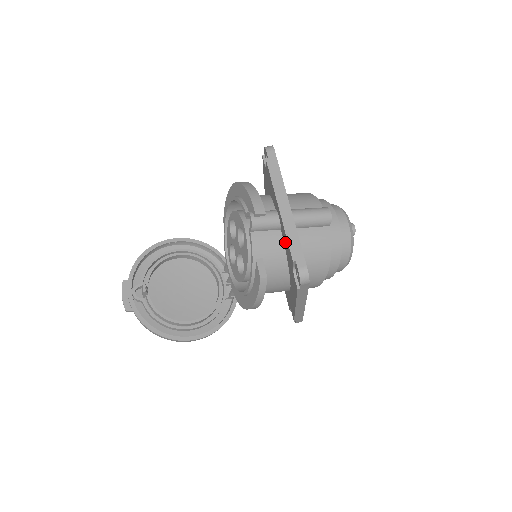
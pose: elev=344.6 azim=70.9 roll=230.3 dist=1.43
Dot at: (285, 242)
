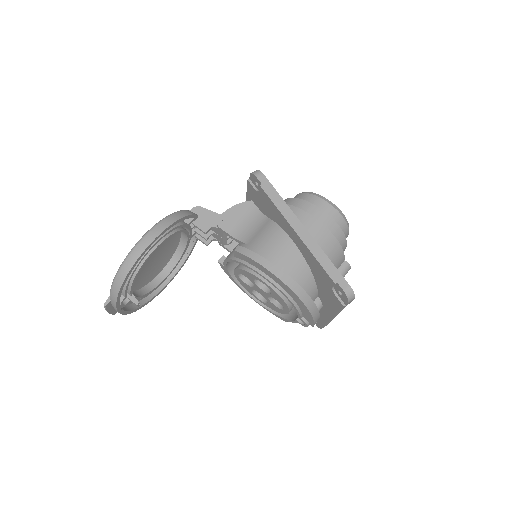
Dot at: occluded
